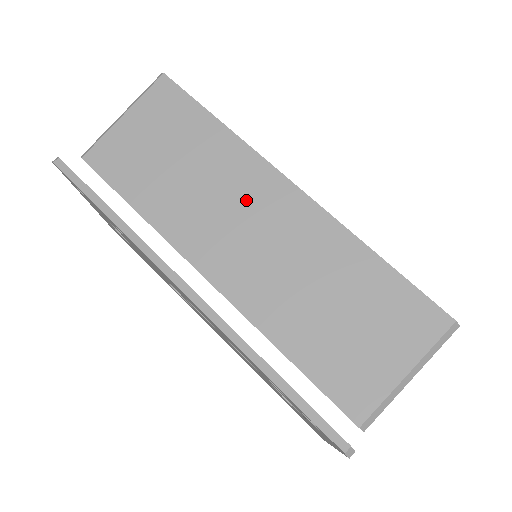
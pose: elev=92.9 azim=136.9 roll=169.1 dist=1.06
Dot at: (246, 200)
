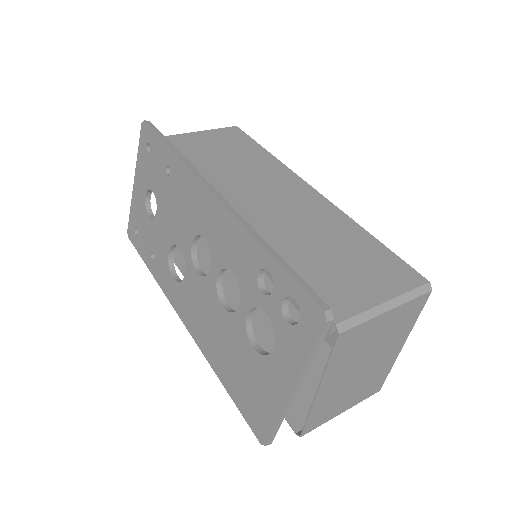
Dot at: (274, 184)
